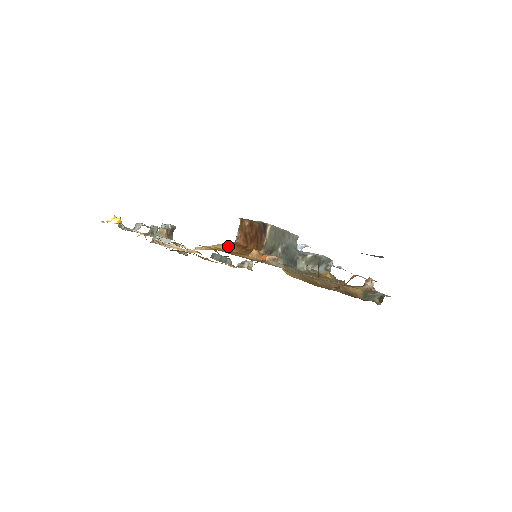
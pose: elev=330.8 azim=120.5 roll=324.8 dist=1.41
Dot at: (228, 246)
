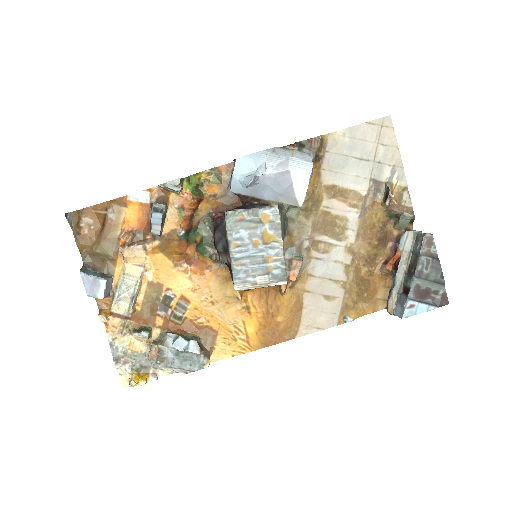
Dot at: (243, 294)
